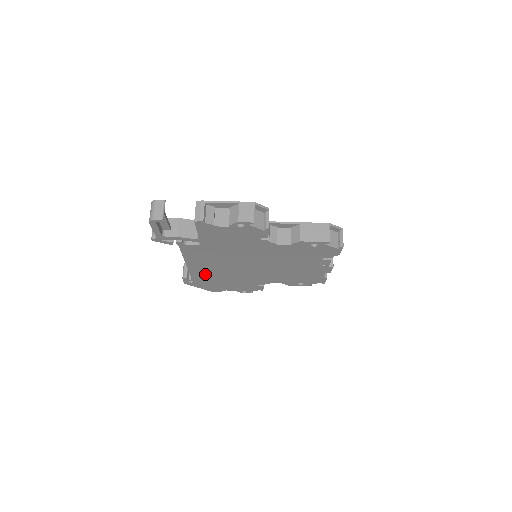
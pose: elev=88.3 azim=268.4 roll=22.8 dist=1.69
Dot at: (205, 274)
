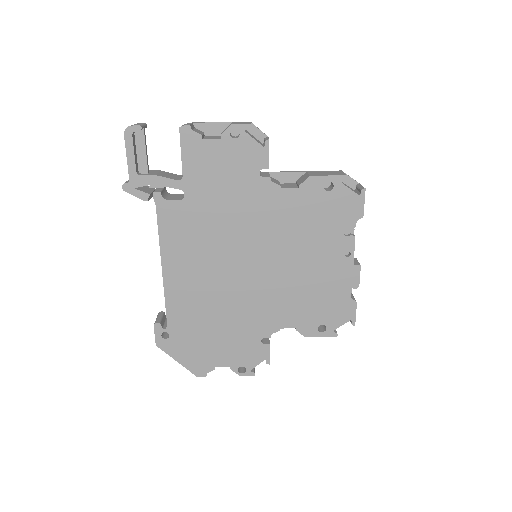
Dot at: (187, 304)
